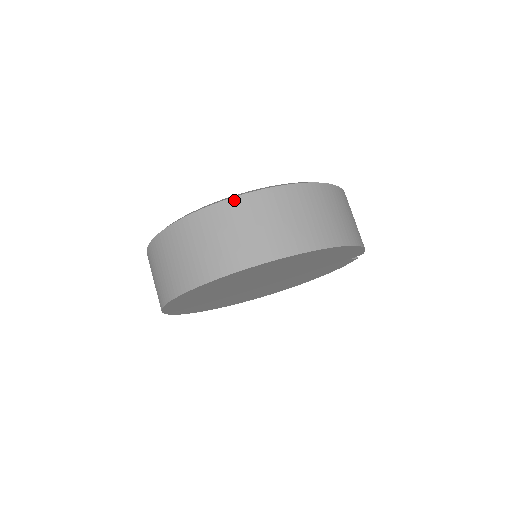
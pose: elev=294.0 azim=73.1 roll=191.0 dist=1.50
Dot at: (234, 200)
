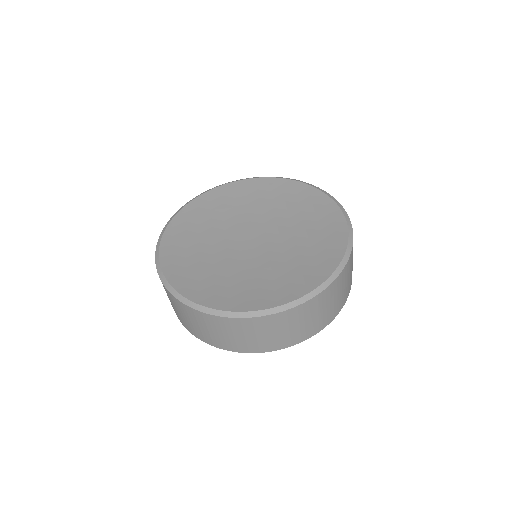
Dot at: (246, 320)
